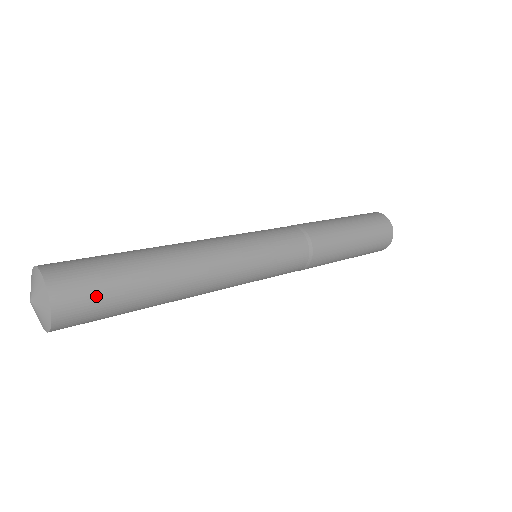
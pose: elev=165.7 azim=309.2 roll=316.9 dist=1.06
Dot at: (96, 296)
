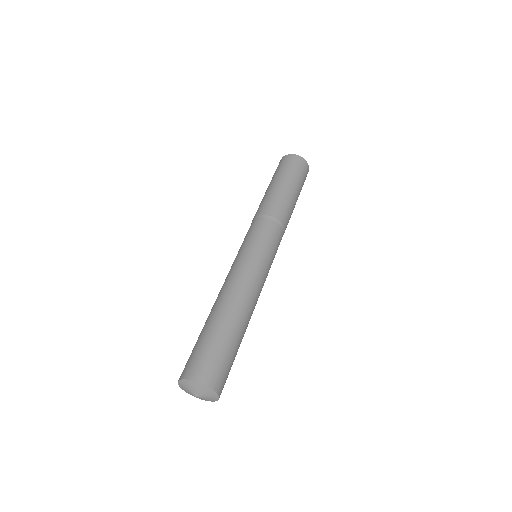
Dot at: occluded
